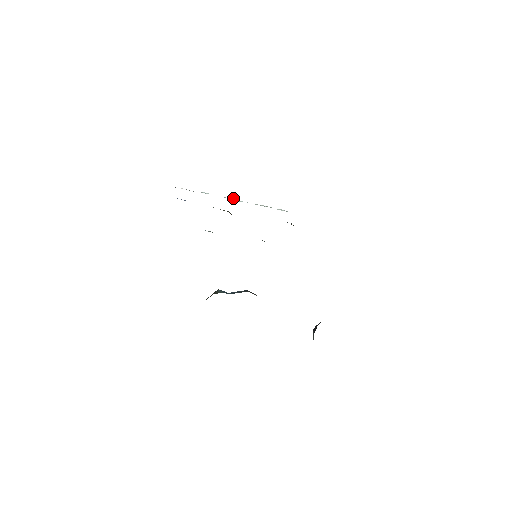
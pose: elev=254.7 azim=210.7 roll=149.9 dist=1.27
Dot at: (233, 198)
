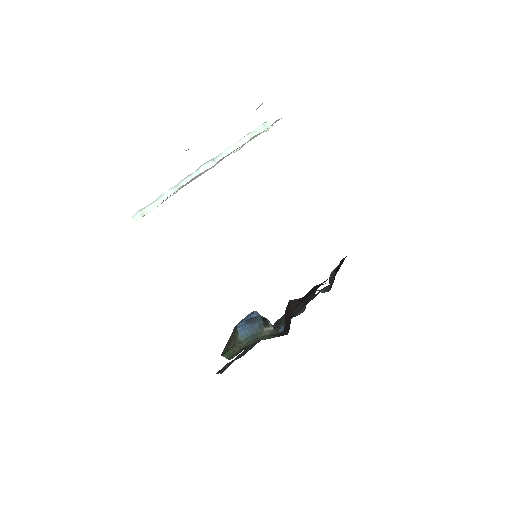
Dot at: (200, 167)
